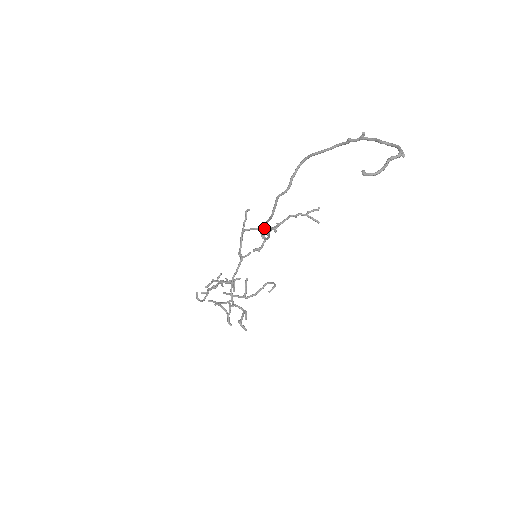
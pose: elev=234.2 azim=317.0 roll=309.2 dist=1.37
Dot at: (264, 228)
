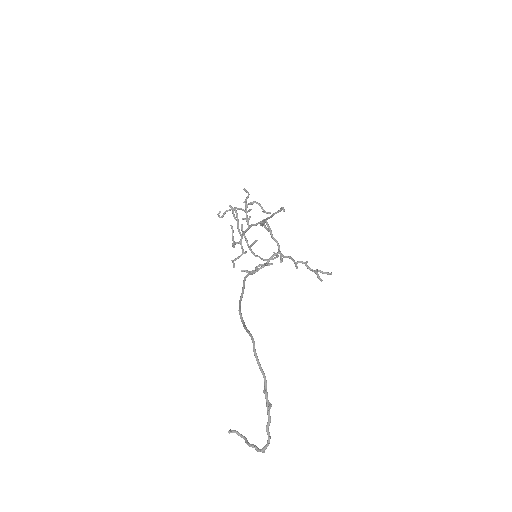
Dot at: (277, 244)
